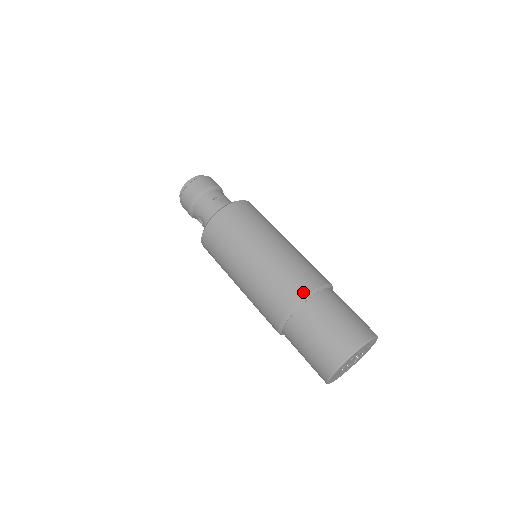
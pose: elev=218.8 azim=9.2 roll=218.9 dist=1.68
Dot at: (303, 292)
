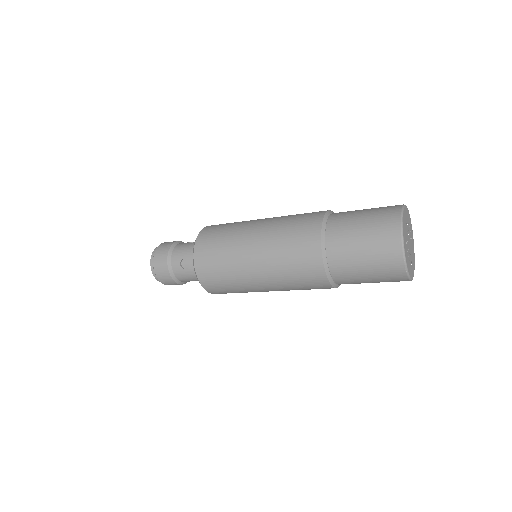
Dot at: (321, 213)
